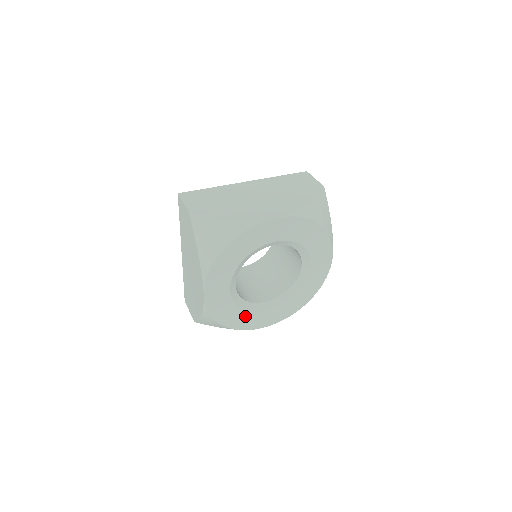
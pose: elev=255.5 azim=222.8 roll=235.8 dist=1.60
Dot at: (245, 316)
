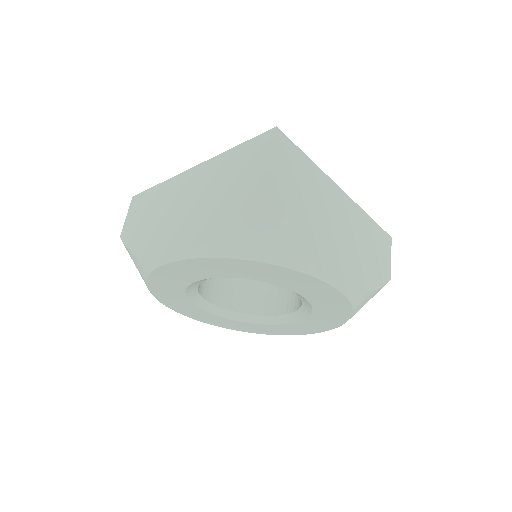
Dot at: (179, 298)
